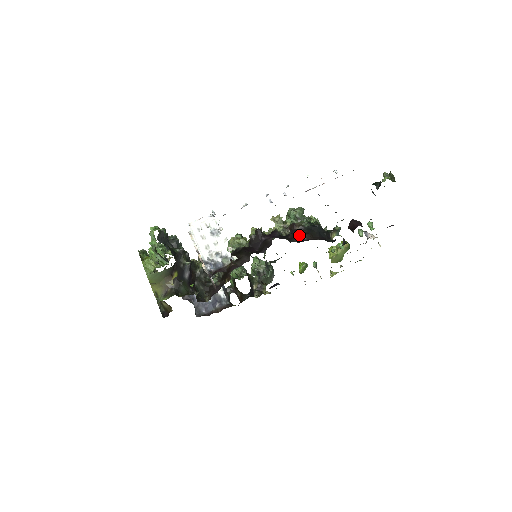
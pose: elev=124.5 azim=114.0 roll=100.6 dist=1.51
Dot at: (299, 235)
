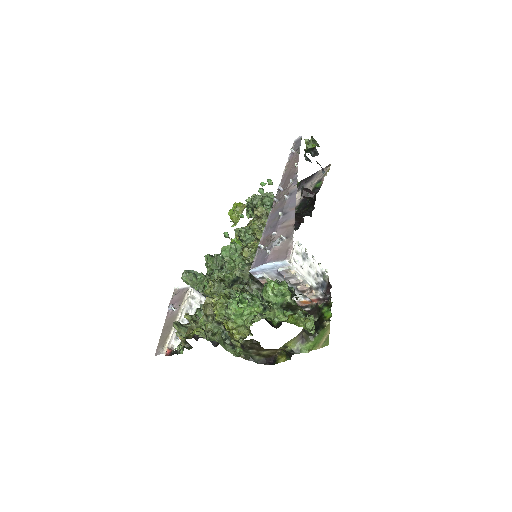
Dot at: occluded
